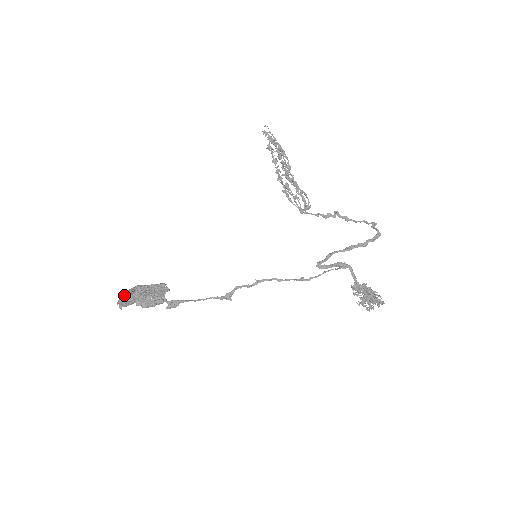
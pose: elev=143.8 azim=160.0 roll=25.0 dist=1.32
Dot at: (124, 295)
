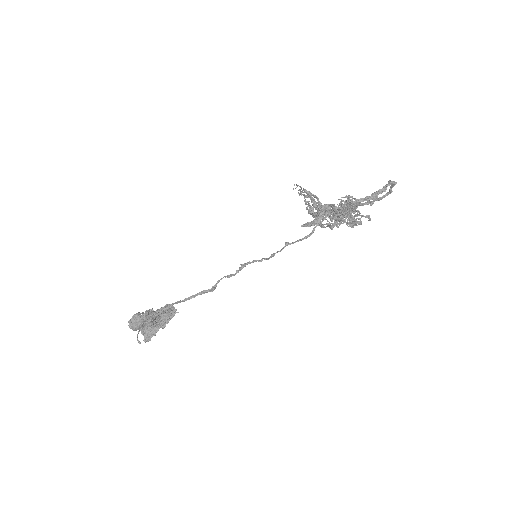
Dot at: occluded
